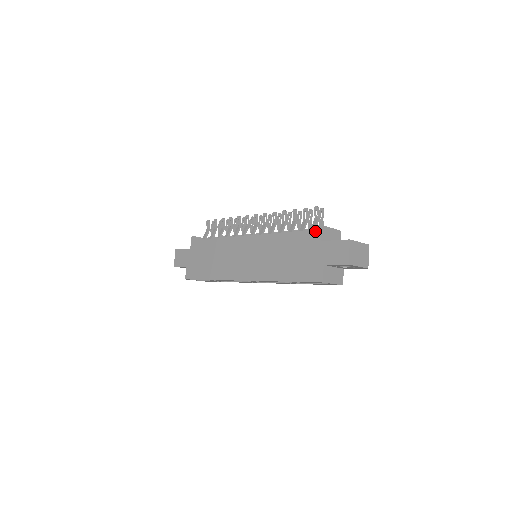
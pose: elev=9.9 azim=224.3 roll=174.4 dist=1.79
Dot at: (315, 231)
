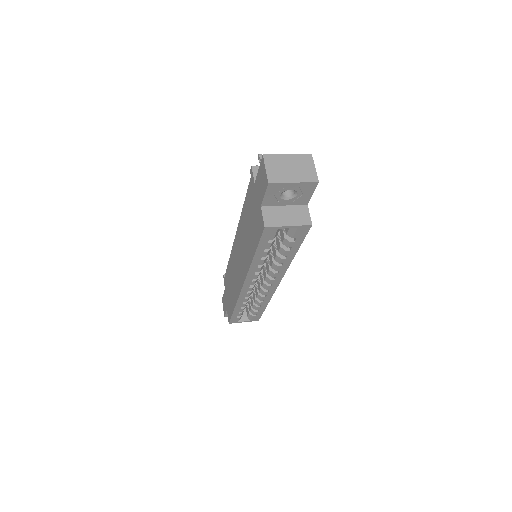
Dot at: occluded
